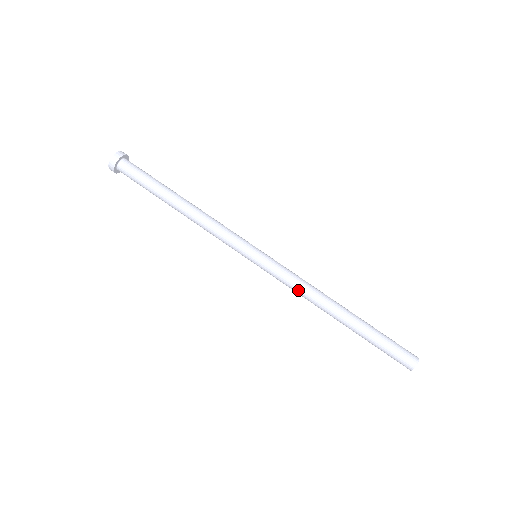
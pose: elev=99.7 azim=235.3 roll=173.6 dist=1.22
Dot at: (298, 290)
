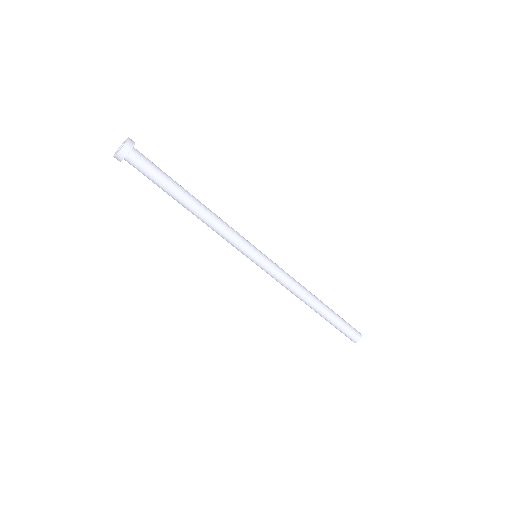
Dot at: occluded
